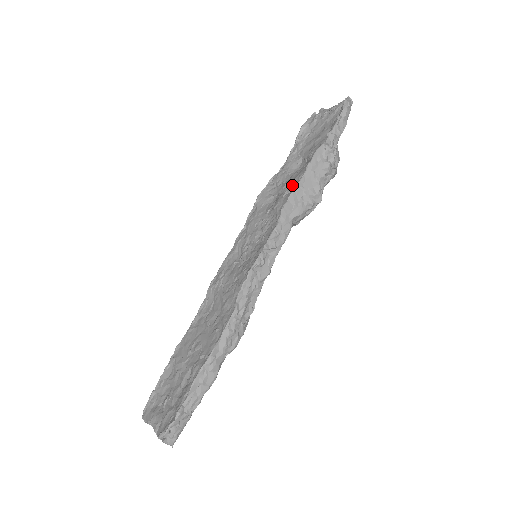
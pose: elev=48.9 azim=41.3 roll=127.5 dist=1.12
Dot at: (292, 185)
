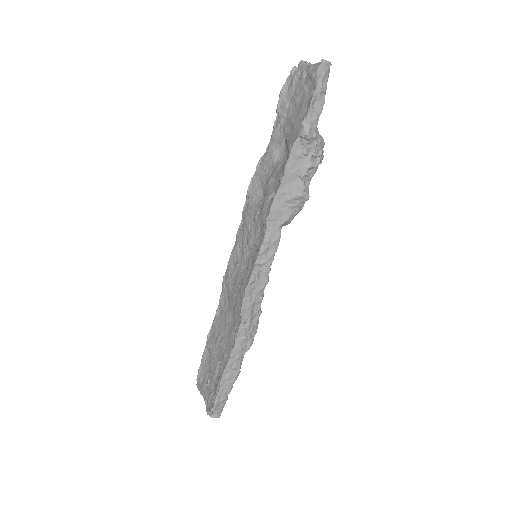
Dot at: (275, 186)
